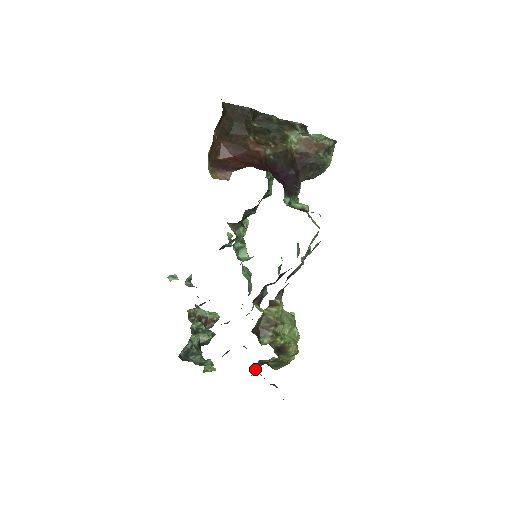
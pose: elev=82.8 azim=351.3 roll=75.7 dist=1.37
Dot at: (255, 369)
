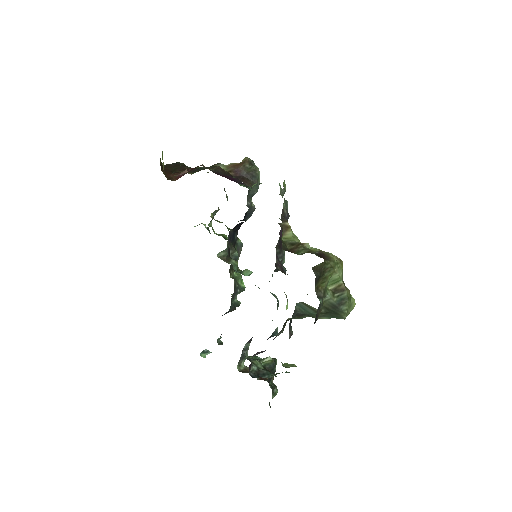
Dot at: (320, 300)
